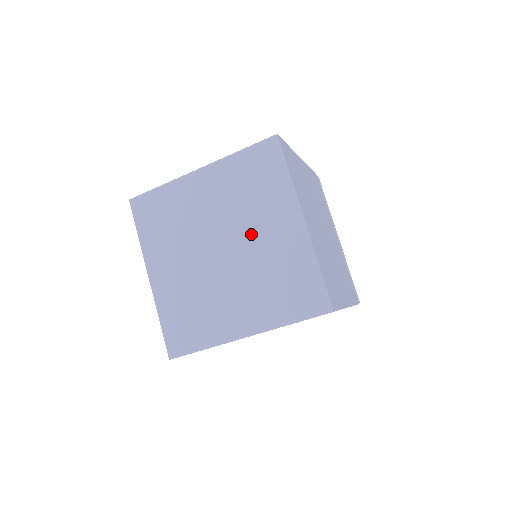
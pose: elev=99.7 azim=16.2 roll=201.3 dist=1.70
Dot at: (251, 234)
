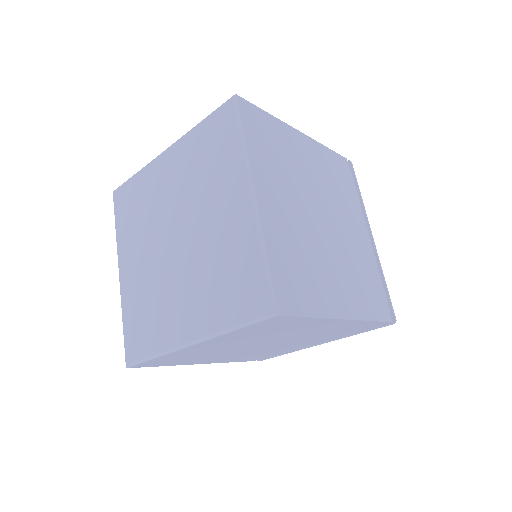
Dot at: (203, 218)
